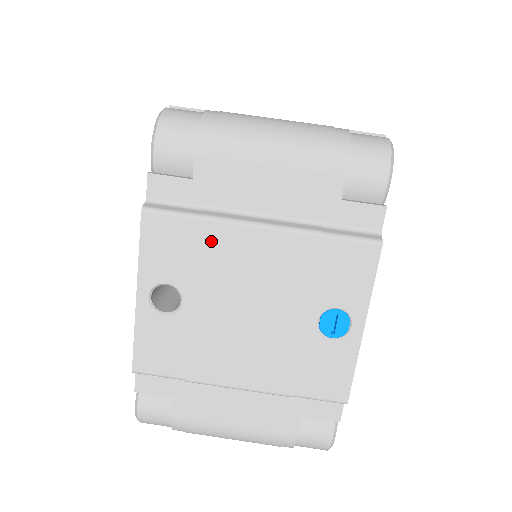
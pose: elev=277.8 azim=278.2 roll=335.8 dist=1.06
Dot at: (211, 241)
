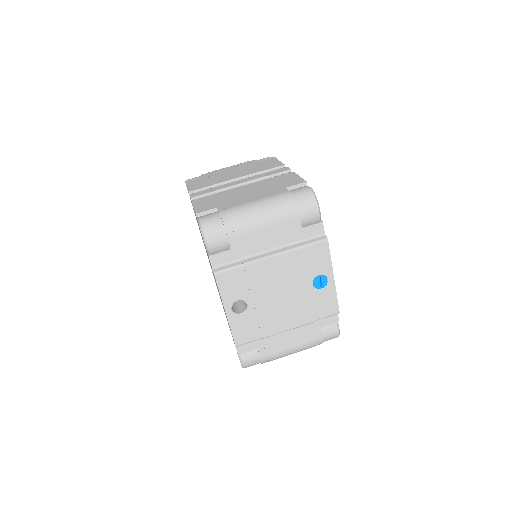
Dot at: (251, 273)
